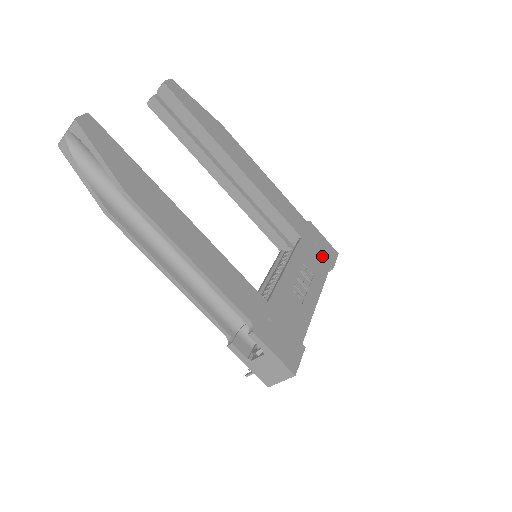
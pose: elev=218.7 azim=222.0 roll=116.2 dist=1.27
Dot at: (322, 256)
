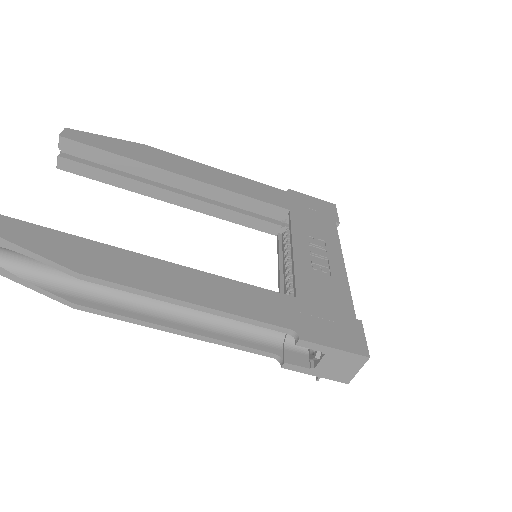
Dot at: (321, 217)
